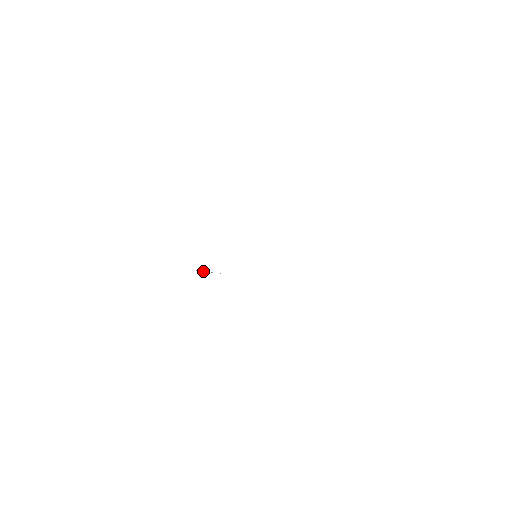
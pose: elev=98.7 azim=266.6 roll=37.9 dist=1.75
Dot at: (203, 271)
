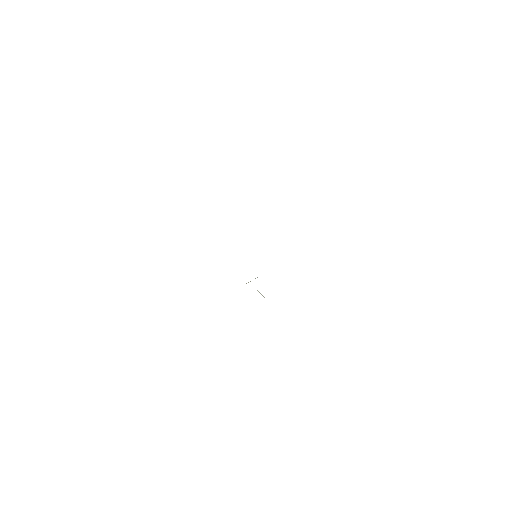
Dot at: occluded
